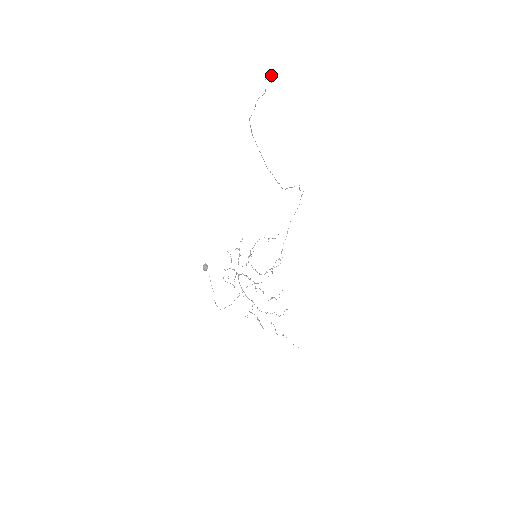
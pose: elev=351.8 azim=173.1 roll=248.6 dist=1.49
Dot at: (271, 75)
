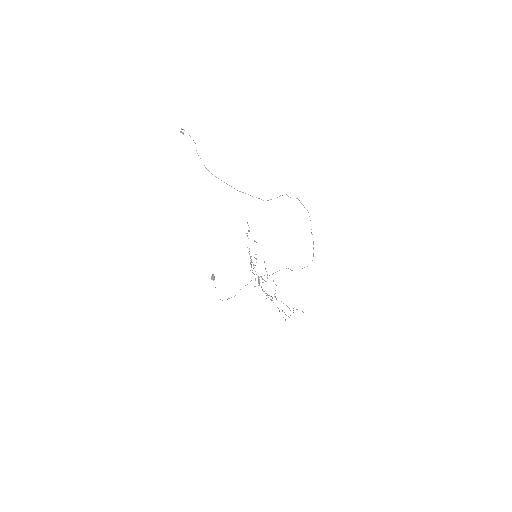
Dot at: occluded
